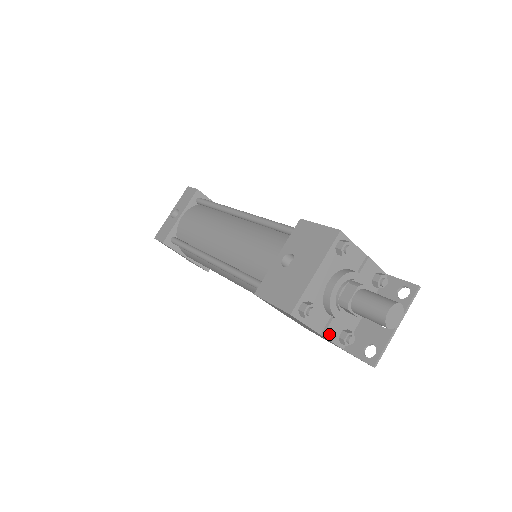
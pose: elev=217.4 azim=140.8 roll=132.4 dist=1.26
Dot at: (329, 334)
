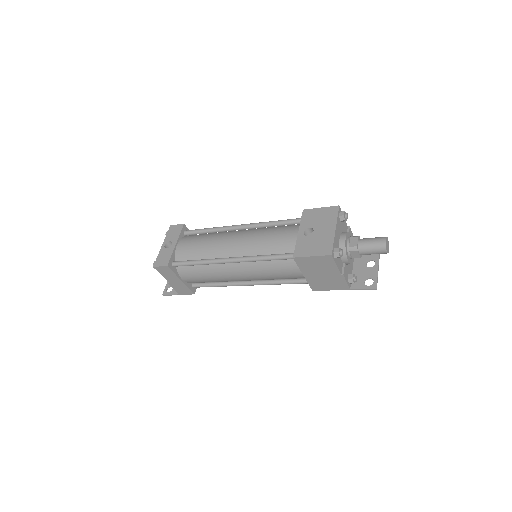
Dot at: (345, 275)
